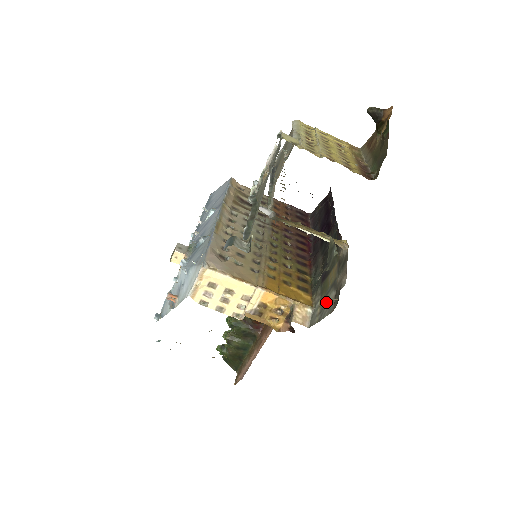
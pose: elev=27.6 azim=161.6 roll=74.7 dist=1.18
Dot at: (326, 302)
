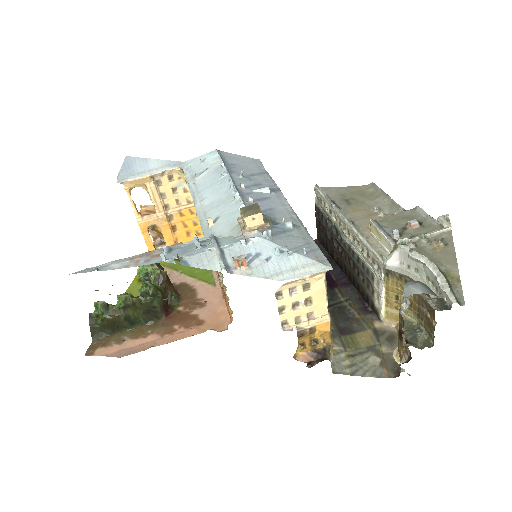
Dot at: (363, 361)
